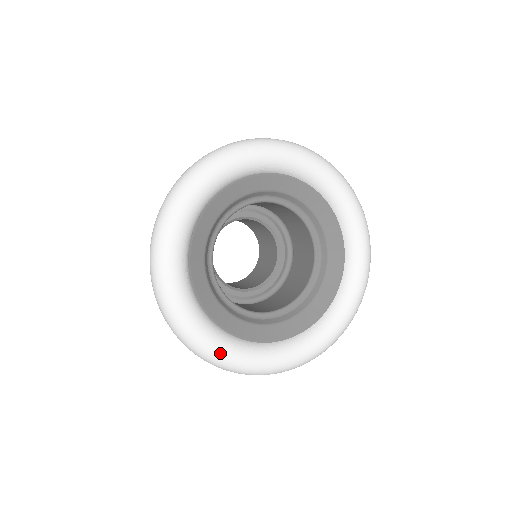
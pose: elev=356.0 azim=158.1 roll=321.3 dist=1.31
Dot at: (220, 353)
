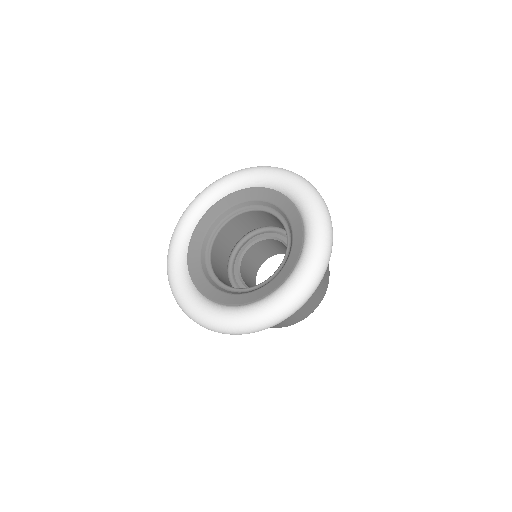
Dot at: (179, 292)
